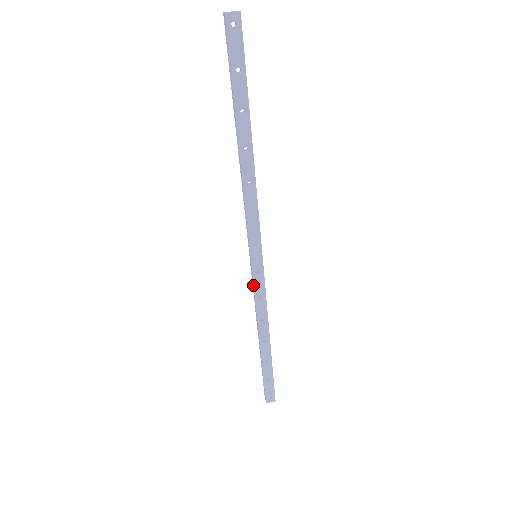
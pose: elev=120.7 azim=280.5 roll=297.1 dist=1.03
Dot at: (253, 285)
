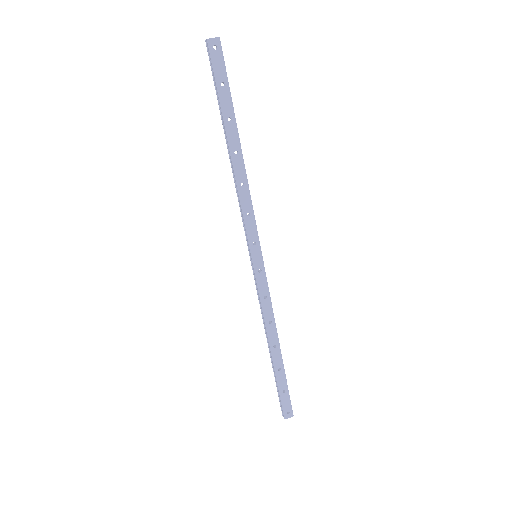
Dot at: (257, 286)
